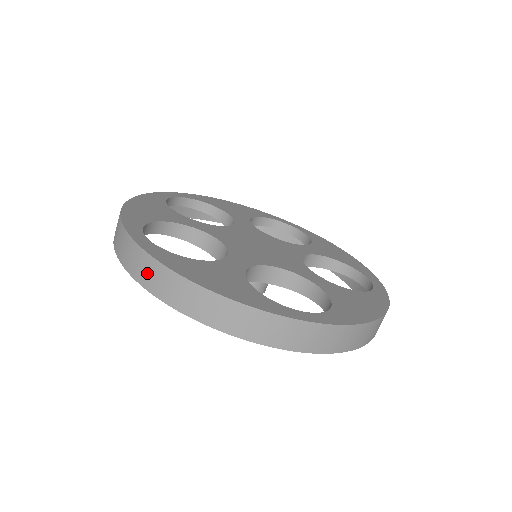
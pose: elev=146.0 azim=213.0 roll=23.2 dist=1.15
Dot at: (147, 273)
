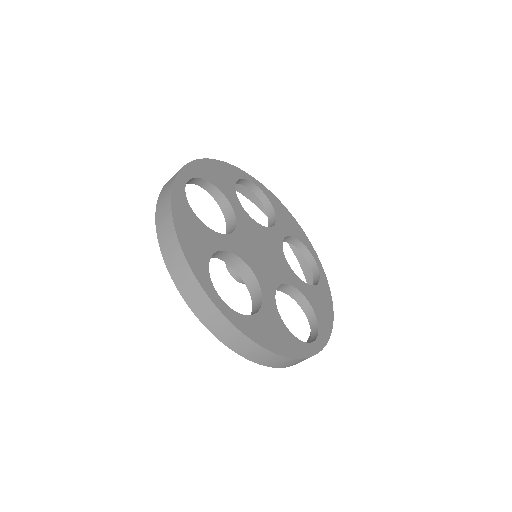
Dot at: (163, 201)
